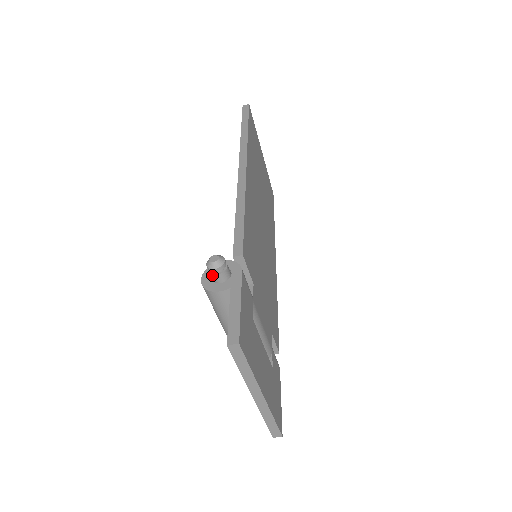
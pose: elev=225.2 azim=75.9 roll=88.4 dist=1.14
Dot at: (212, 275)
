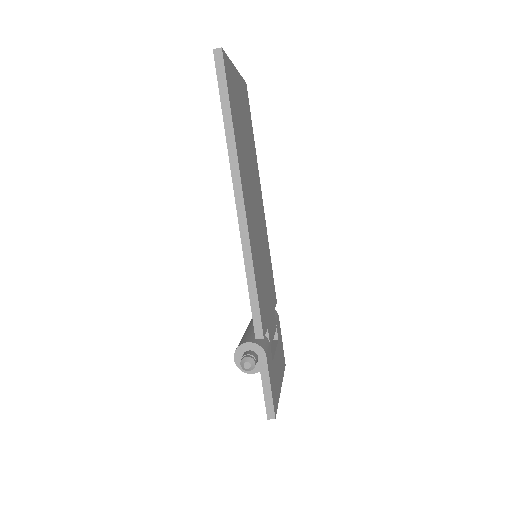
Dot at: occluded
